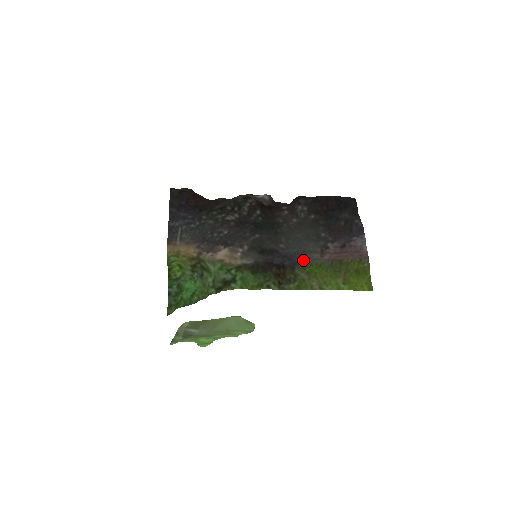
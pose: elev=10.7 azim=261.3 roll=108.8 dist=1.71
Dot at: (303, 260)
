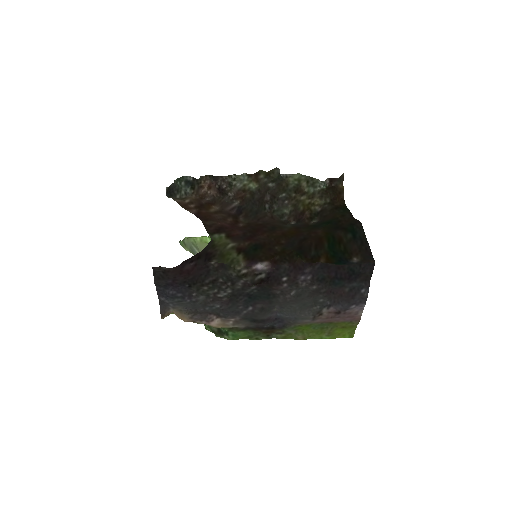
Dot at: (293, 324)
